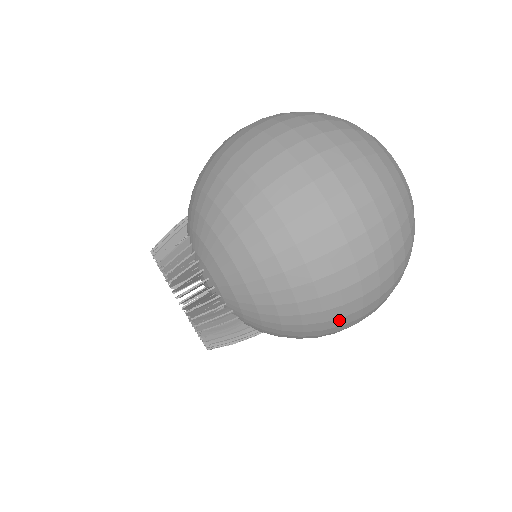
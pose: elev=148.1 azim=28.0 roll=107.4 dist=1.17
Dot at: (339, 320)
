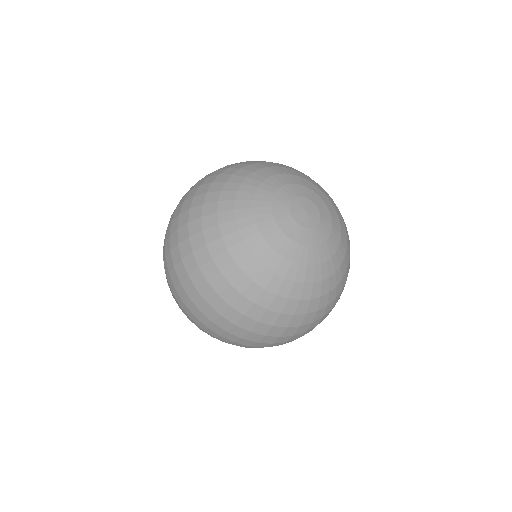
Dot at: occluded
